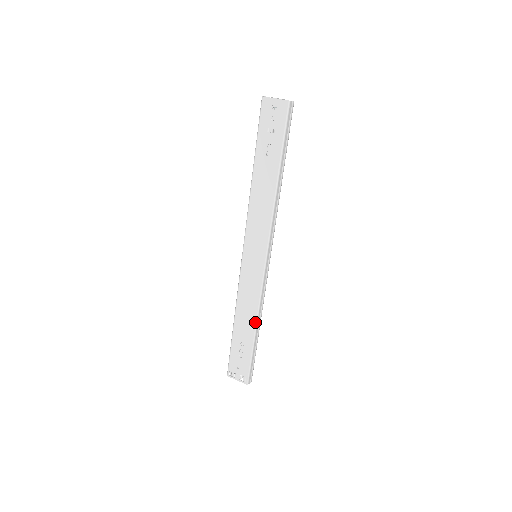
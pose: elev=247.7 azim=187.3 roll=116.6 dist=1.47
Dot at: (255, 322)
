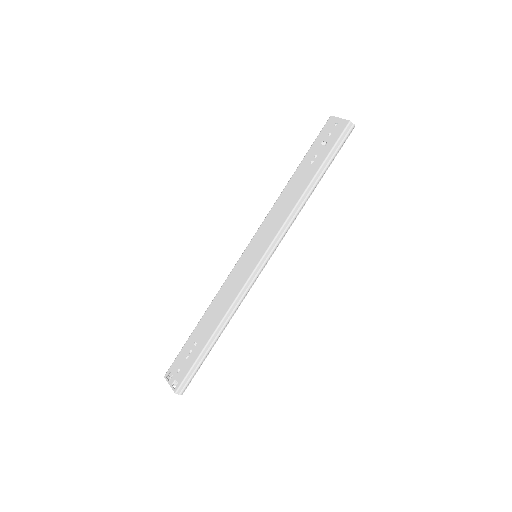
Dot at: (219, 322)
